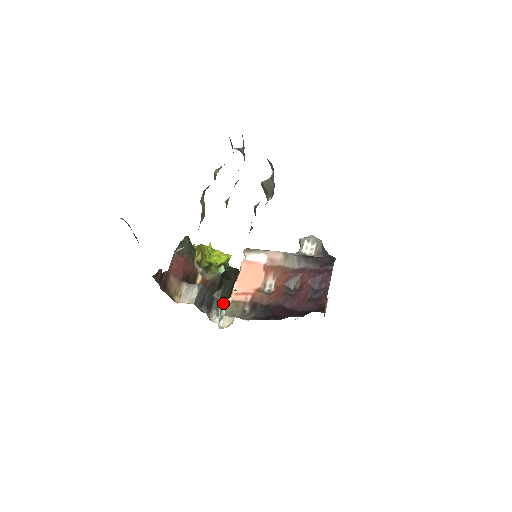
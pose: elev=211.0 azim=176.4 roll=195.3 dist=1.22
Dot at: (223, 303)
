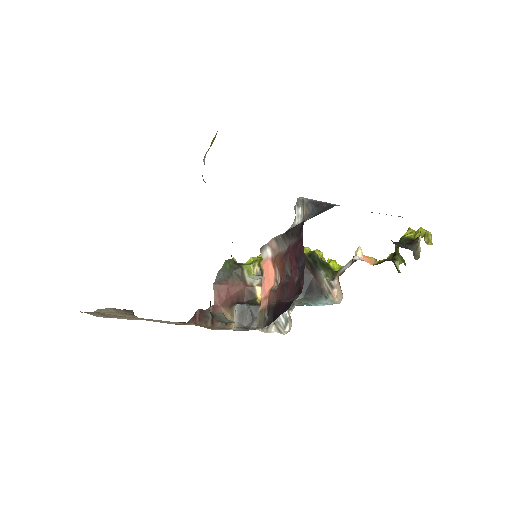
Dot at: (299, 300)
